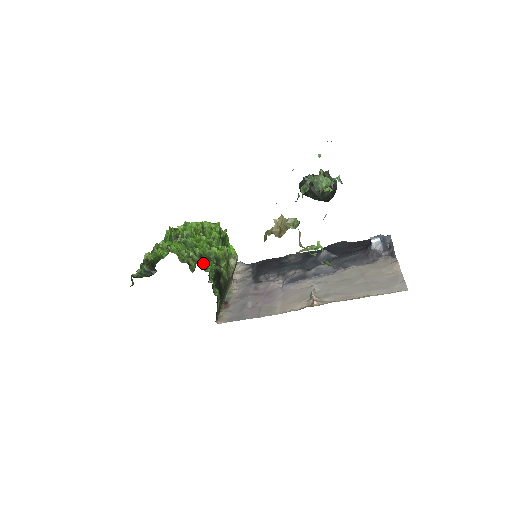
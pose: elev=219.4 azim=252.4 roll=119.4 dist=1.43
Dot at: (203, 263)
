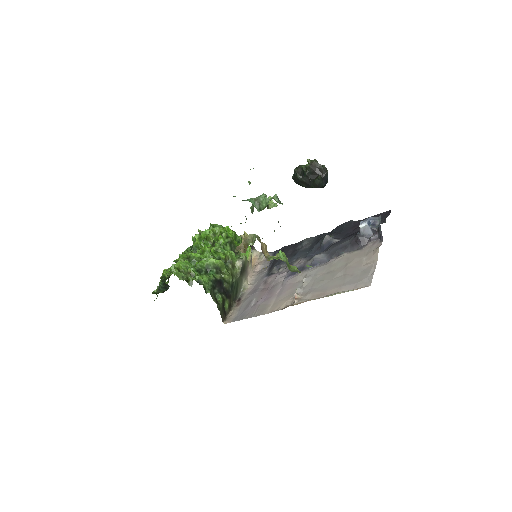
Dot at: (198, 278)
